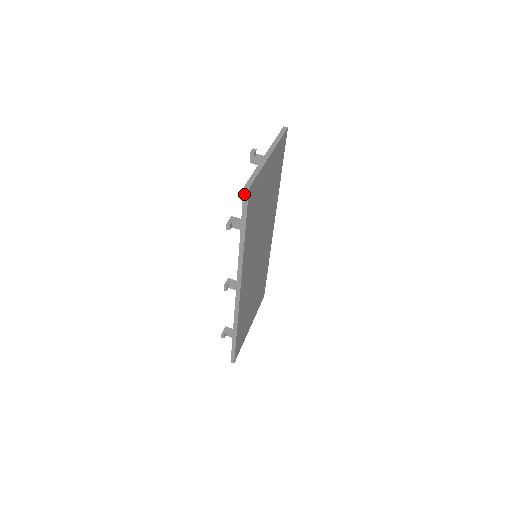
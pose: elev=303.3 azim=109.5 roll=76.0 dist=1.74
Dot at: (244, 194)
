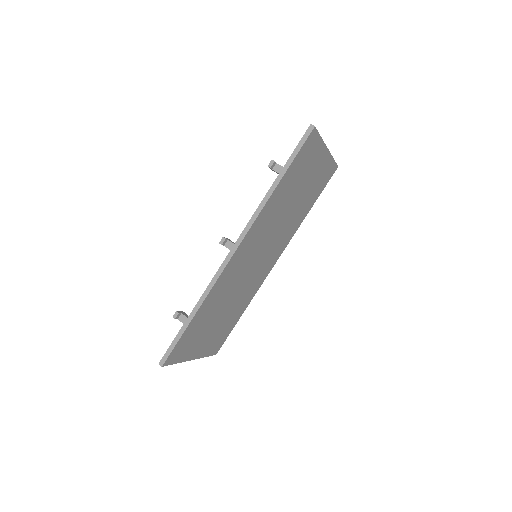
Dot at: (307, 131)
